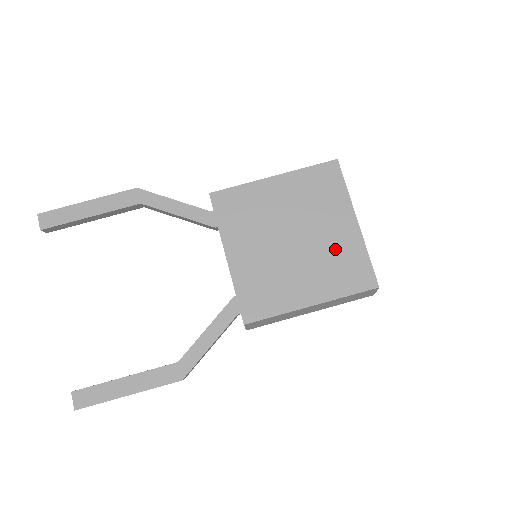
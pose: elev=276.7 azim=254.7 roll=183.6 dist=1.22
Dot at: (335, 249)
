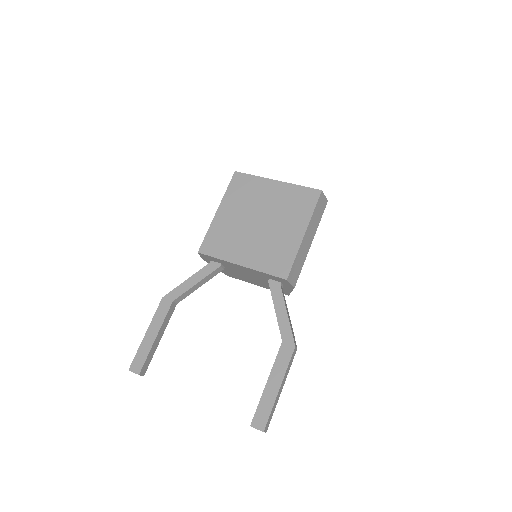
Dot at: (282, 202)
